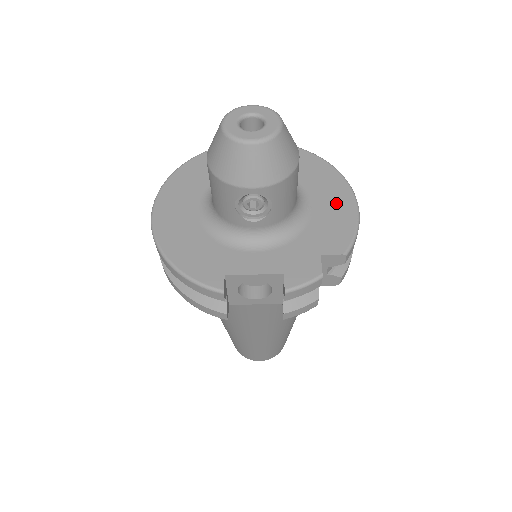
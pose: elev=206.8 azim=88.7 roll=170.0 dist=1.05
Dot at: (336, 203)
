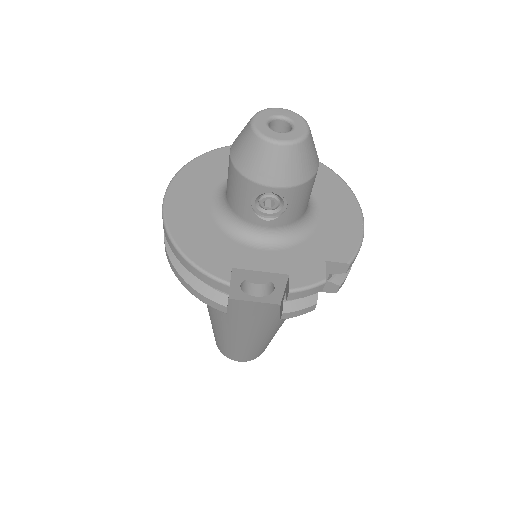
Dot at: (343, 214)
